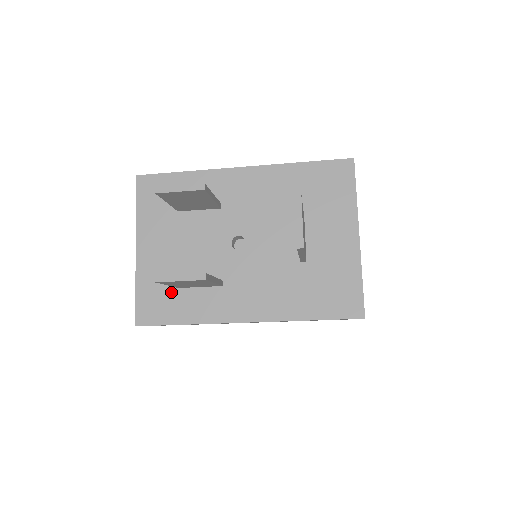
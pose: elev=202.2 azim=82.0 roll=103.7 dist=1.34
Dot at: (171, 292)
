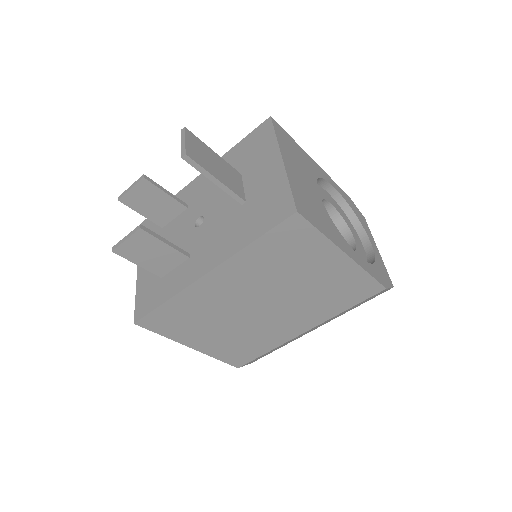
Dot at: (157, 284)
